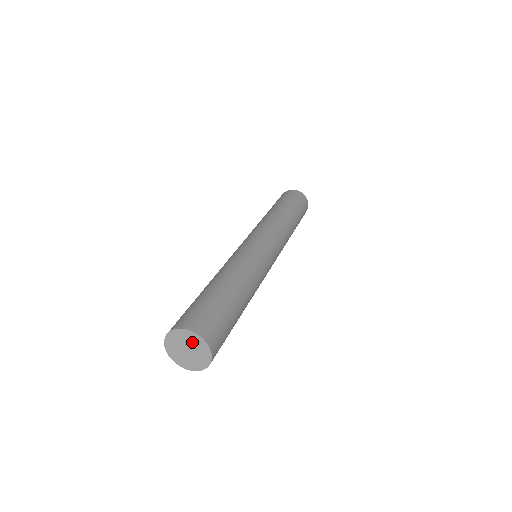
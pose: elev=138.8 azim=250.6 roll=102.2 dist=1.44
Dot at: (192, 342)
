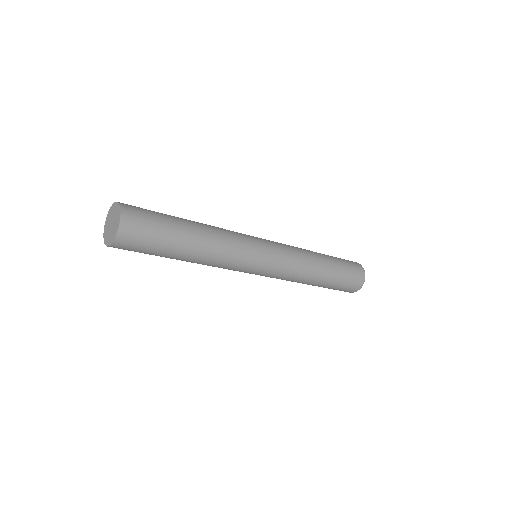
Dot at: (116, 216)
